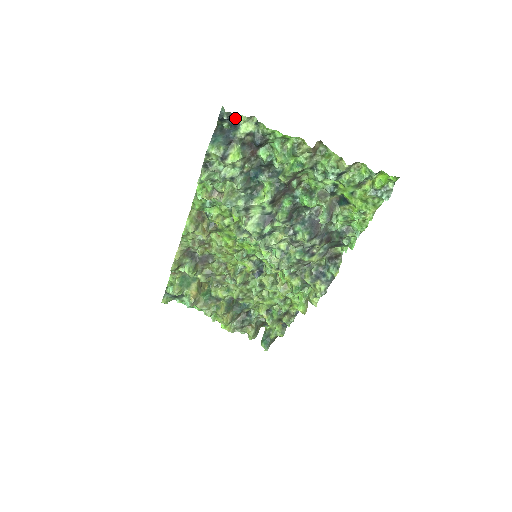
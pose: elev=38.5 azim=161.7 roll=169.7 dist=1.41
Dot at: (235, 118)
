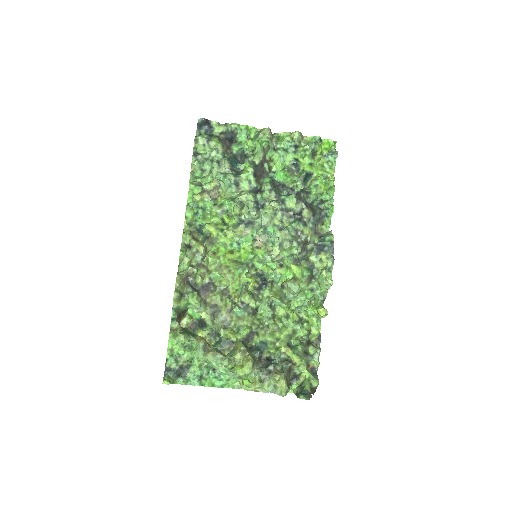
Dot at: (209, 125)
